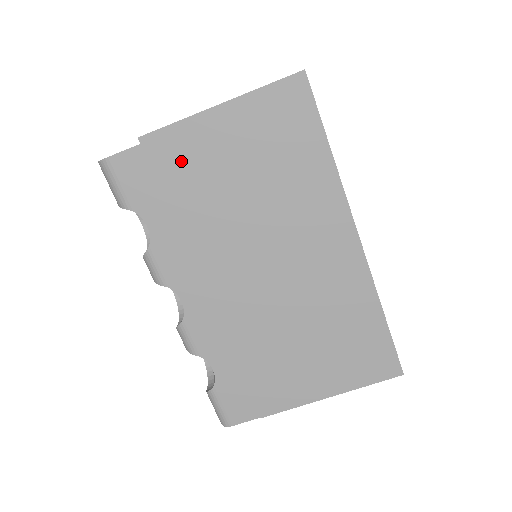
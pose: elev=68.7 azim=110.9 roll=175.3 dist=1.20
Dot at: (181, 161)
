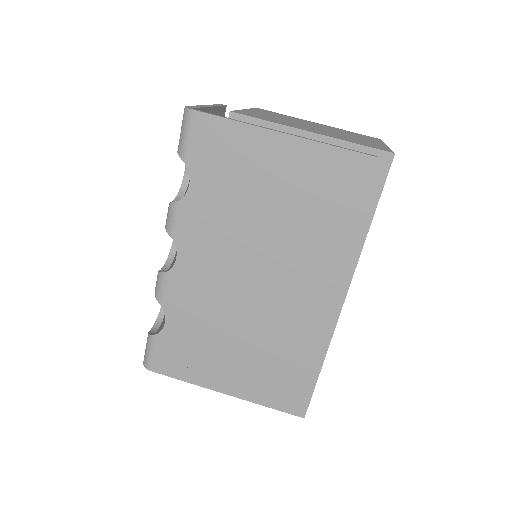
Dot at: (251, 154)
